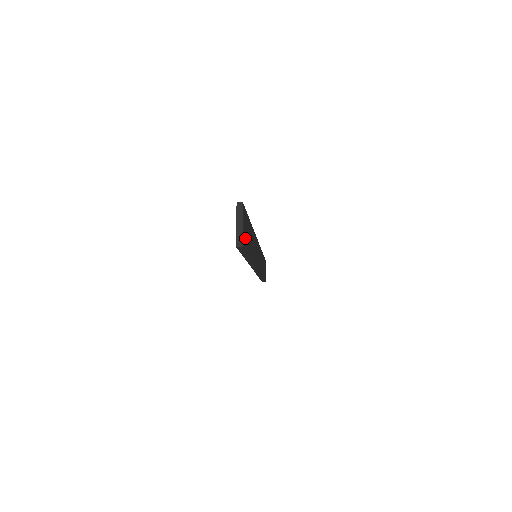
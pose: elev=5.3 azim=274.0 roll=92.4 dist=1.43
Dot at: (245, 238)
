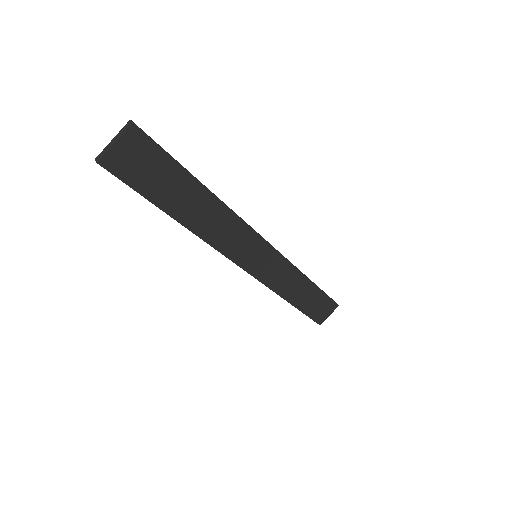
Dot at: (132, 169)
